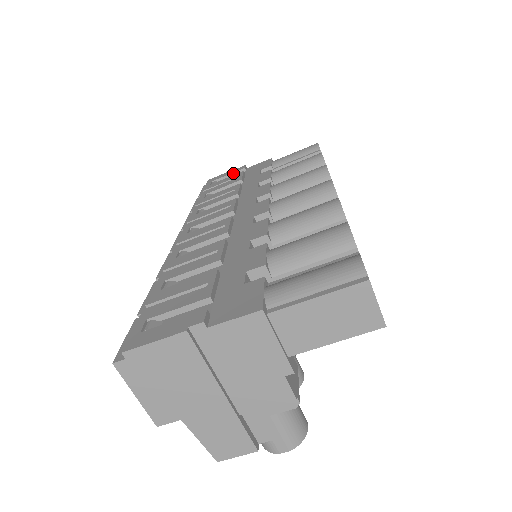
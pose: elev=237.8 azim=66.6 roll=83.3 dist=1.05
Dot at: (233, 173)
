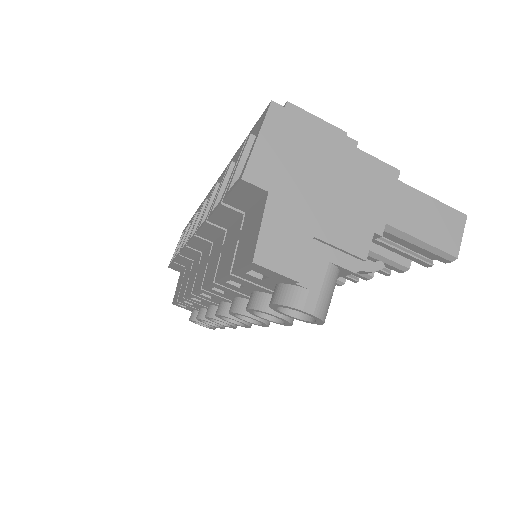
Dot at: occluded
